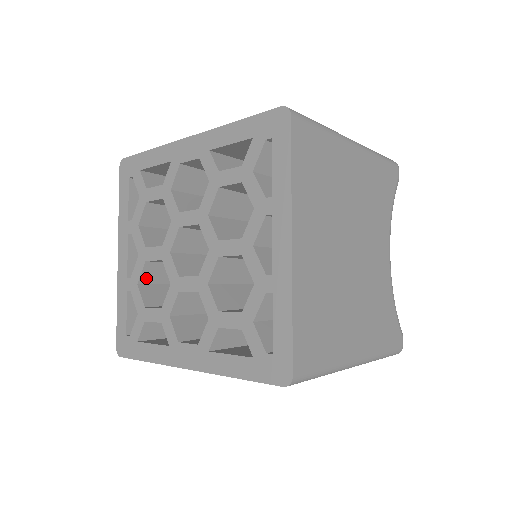
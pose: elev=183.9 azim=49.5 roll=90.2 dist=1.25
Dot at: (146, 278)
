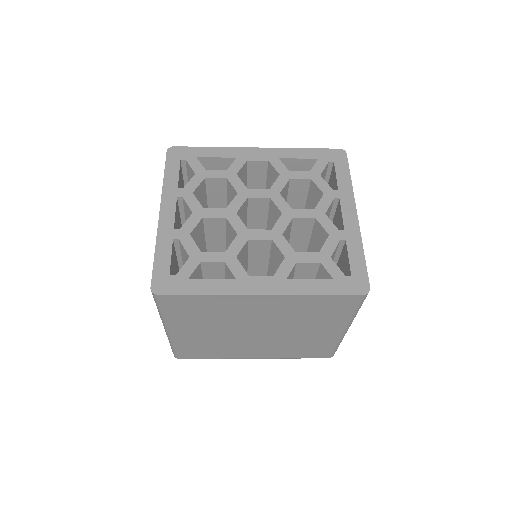
Dot at: (194, 233)
